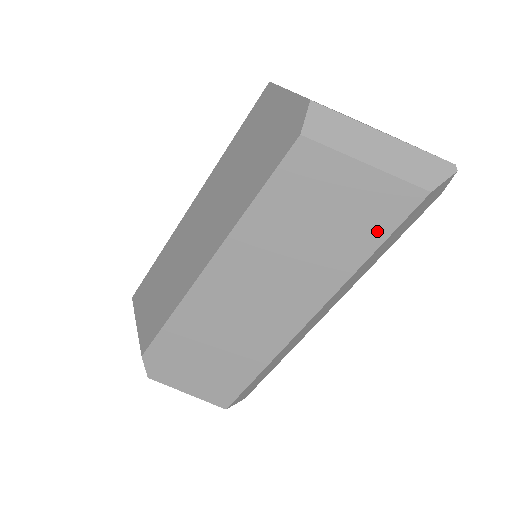
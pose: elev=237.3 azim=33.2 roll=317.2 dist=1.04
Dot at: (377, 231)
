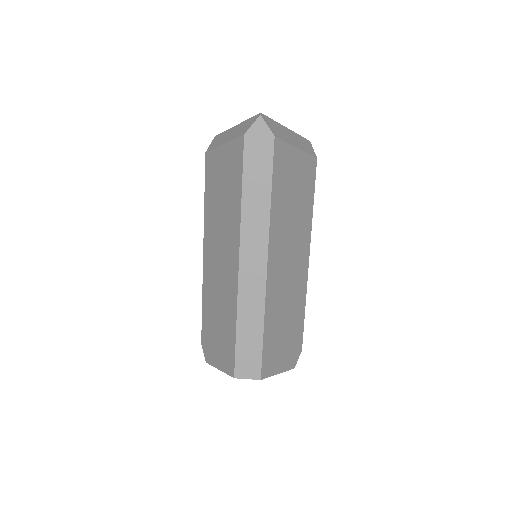
Dot at: (238, 178)
